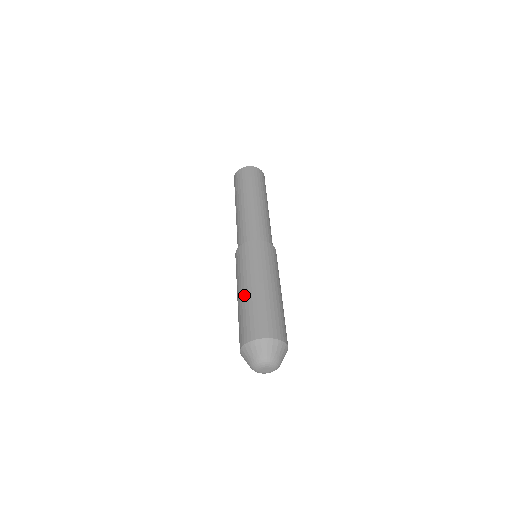
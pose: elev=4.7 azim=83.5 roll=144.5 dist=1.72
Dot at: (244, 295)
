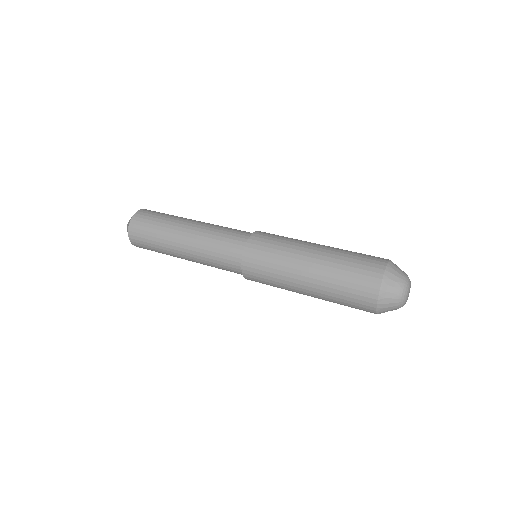
Dot at: (316, 269)
